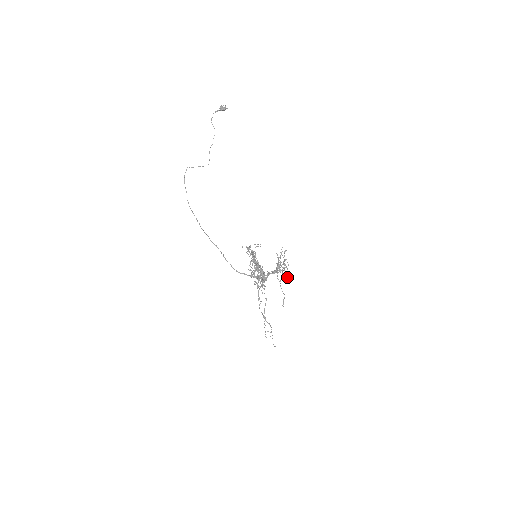
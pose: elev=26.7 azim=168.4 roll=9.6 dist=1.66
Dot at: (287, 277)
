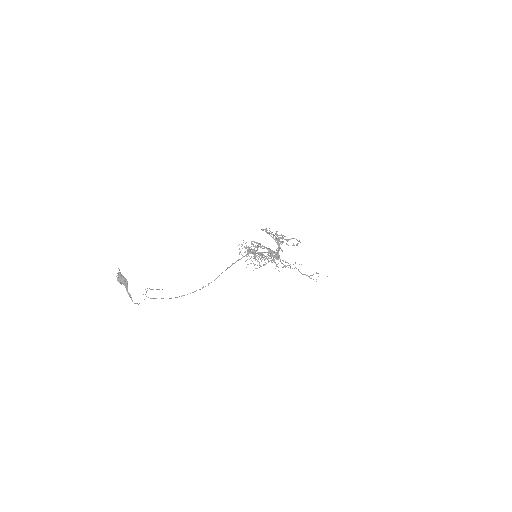
Dot at: occluded
